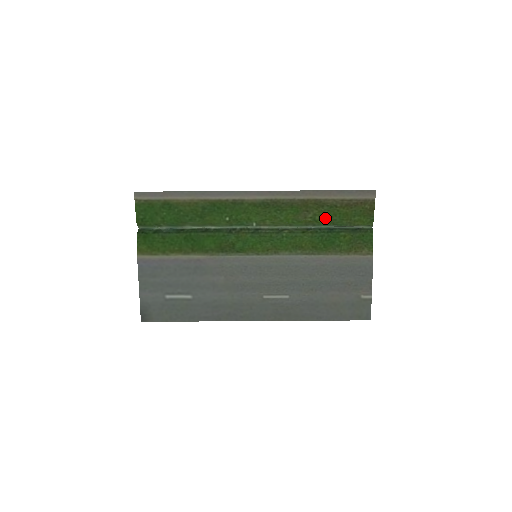
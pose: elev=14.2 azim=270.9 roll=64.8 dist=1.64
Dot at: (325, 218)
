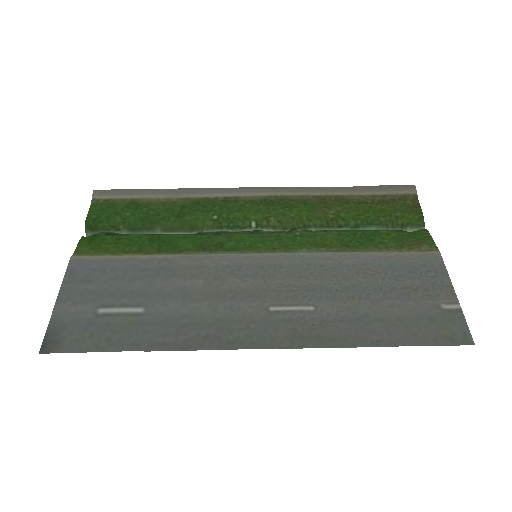
Dot at: (354, 215)
